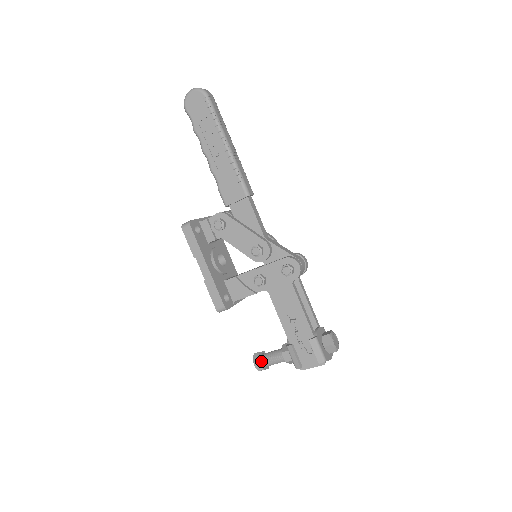
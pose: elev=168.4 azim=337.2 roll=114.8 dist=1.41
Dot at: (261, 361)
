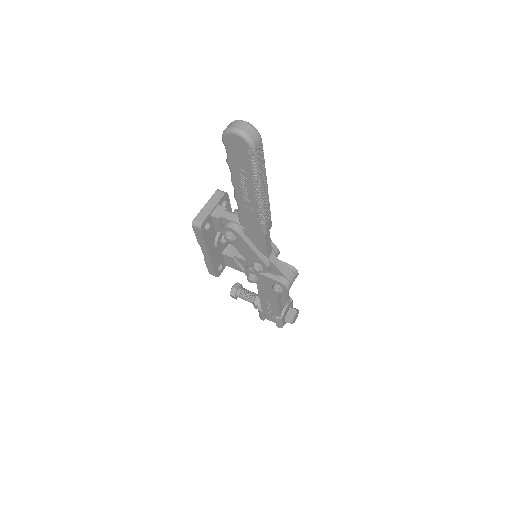
Dot at: (236, 295)
